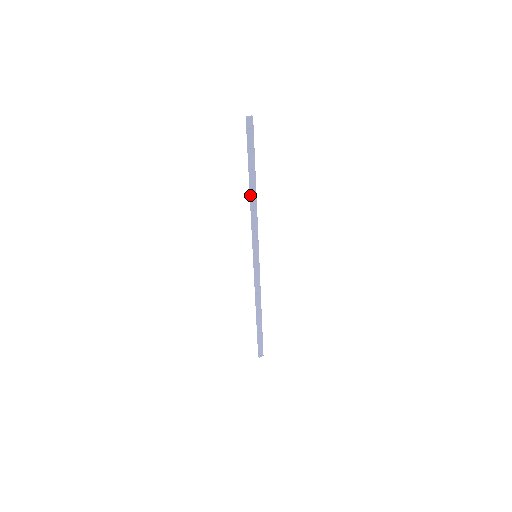
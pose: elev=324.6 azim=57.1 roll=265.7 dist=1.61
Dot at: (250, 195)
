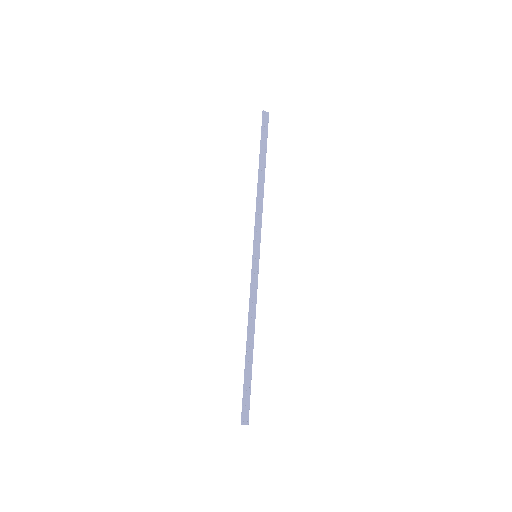
Dot at: (258, 182)
